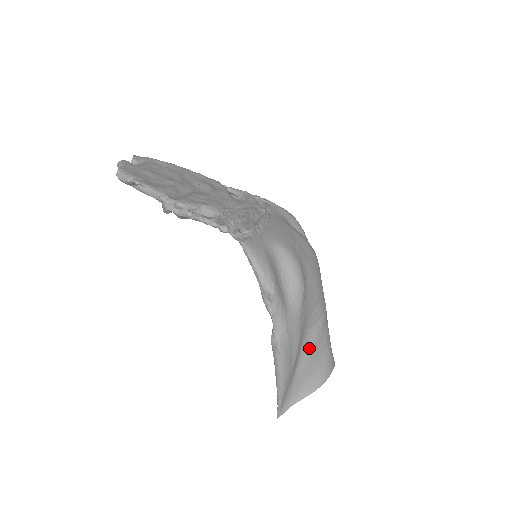
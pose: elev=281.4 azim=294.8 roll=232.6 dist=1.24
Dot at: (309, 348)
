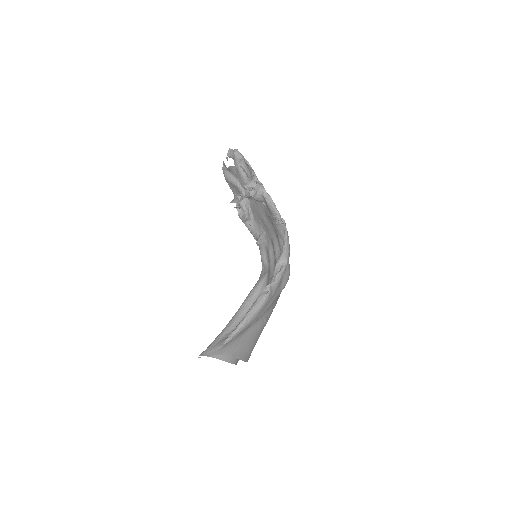
Dot at: (257, 326)
